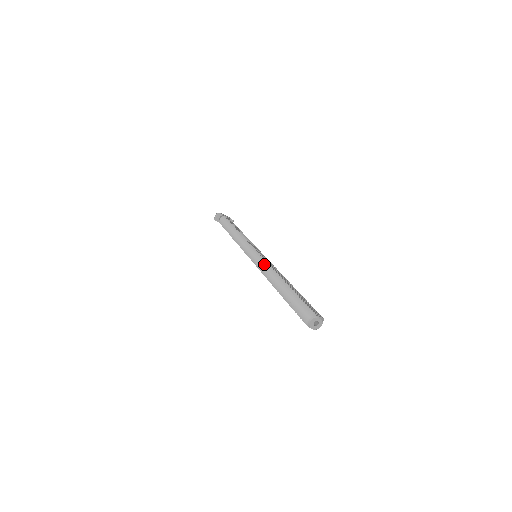
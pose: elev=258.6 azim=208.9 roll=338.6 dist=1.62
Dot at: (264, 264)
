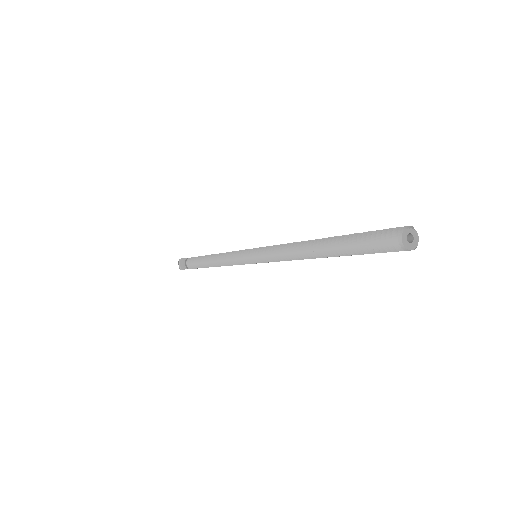
Dot at: (274, 249)
